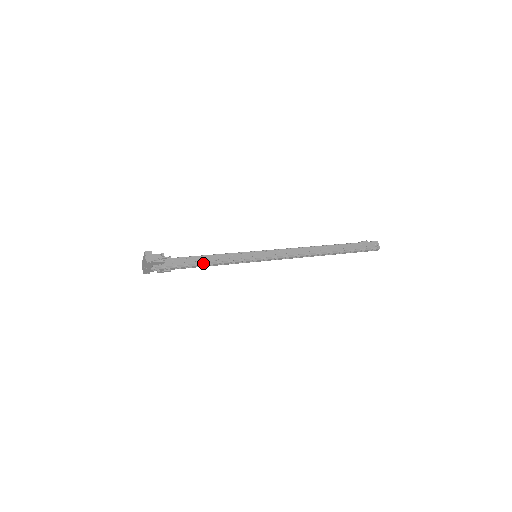
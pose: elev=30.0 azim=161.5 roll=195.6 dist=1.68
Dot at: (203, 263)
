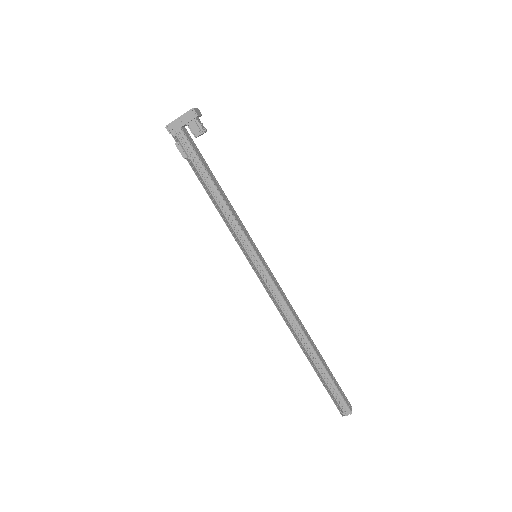
Dot at: (218, 189)
